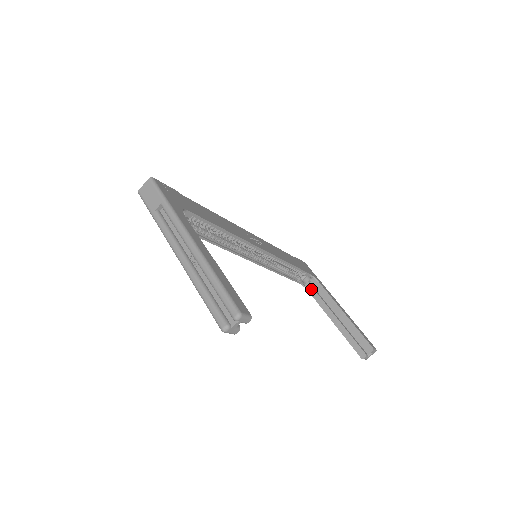
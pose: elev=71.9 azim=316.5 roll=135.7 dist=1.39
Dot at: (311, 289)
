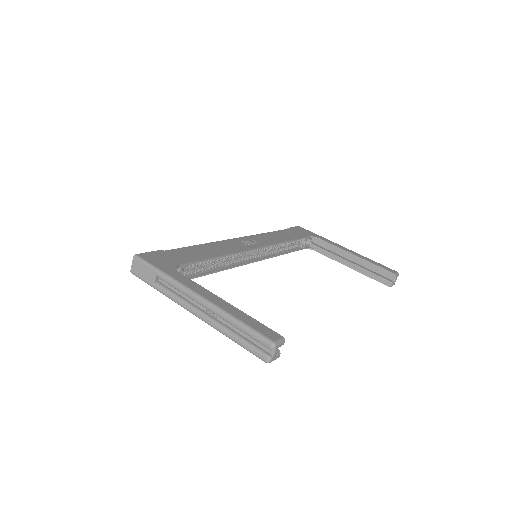
Dot at: (316, 248)
